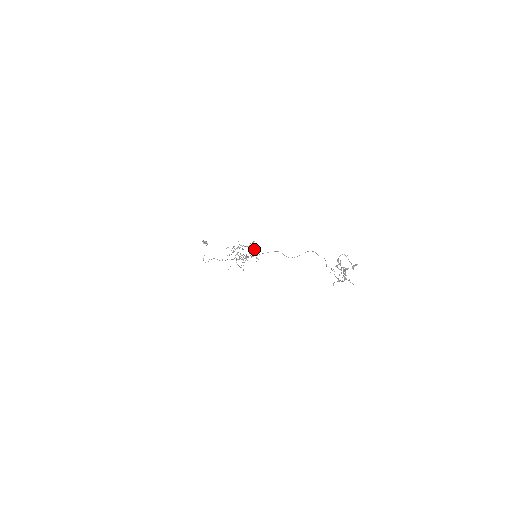
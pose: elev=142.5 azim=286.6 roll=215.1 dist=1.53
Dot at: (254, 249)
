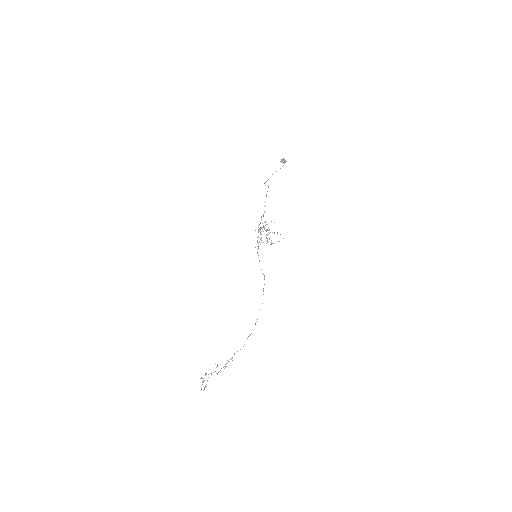
Dot at: (268, 242)
